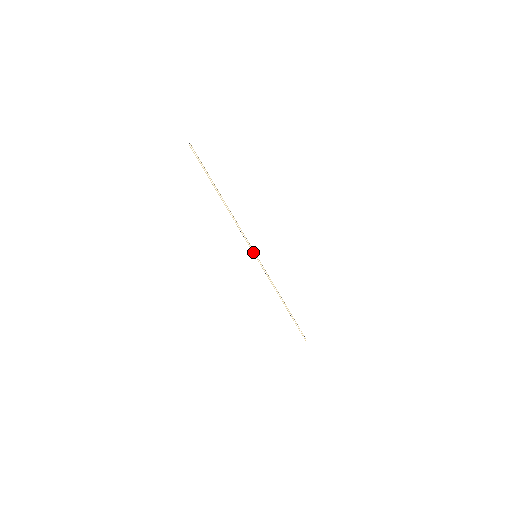
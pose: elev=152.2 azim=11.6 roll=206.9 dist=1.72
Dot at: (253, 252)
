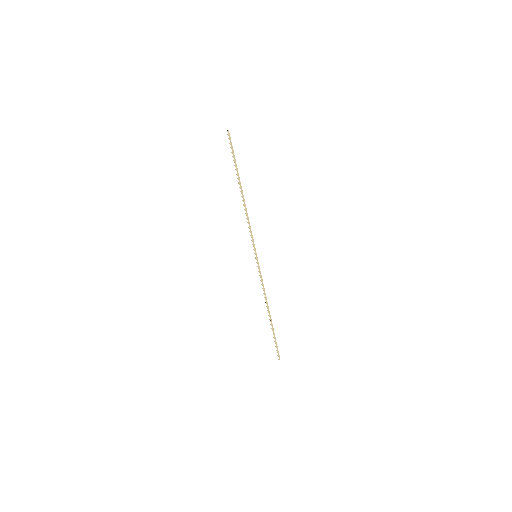
Dot at: (254, 251)
